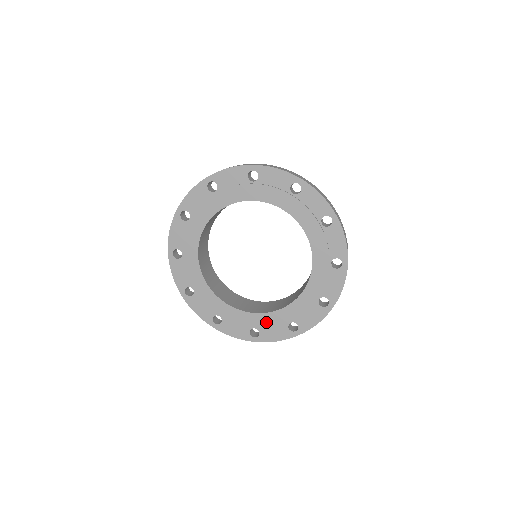
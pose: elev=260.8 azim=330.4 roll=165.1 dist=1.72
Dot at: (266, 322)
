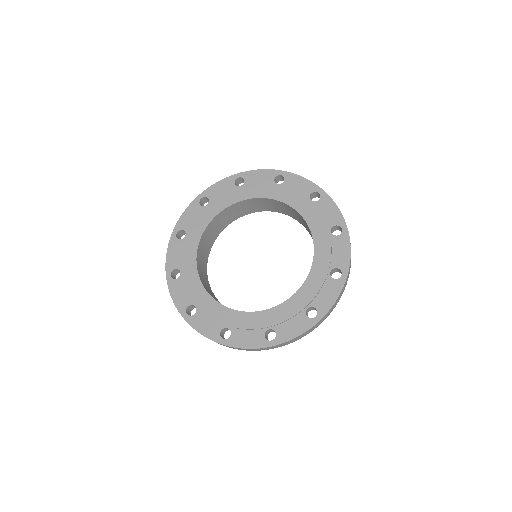
Dot at: (243, 322)
